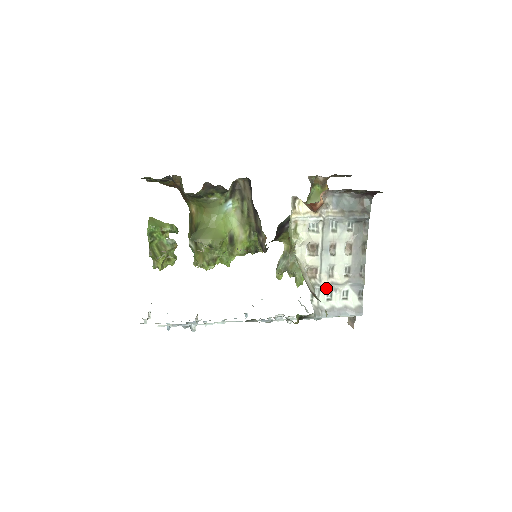
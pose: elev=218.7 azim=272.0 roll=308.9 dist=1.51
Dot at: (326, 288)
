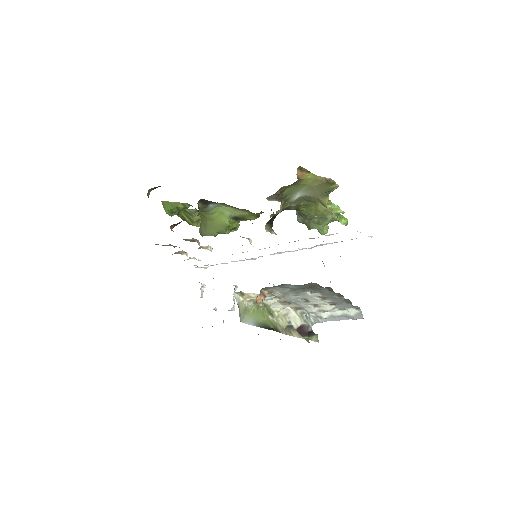
Dot at: (316, 311)
